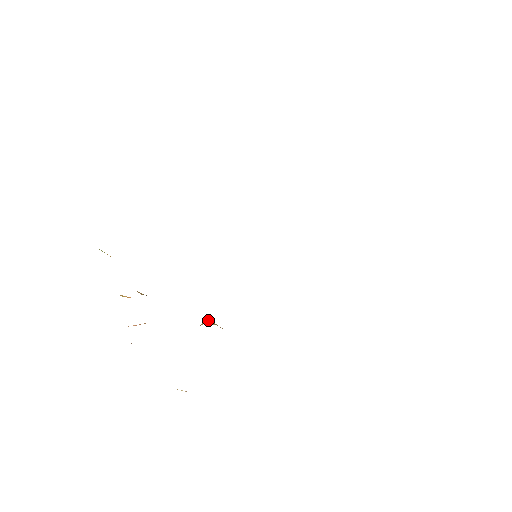
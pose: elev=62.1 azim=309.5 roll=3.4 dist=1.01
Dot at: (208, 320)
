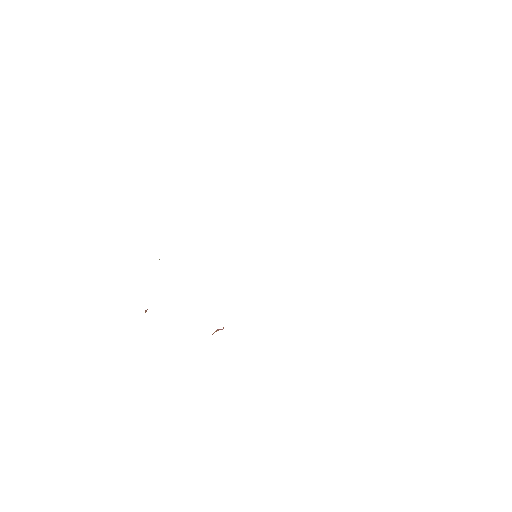
Dot at: occluded
